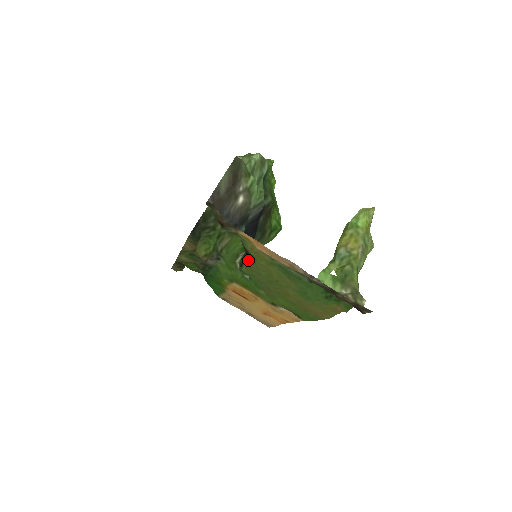
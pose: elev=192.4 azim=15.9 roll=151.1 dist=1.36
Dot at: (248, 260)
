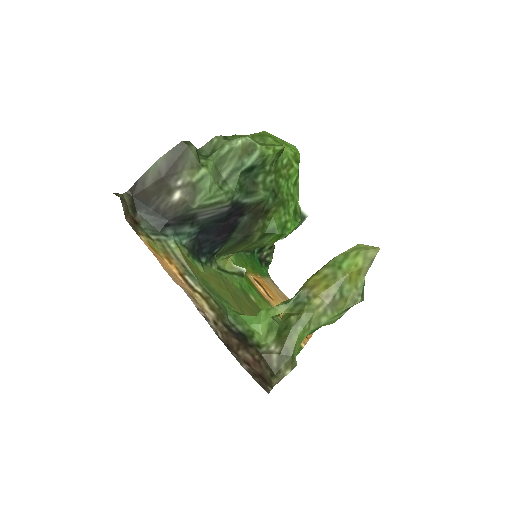
Dot at: (204, 264)
